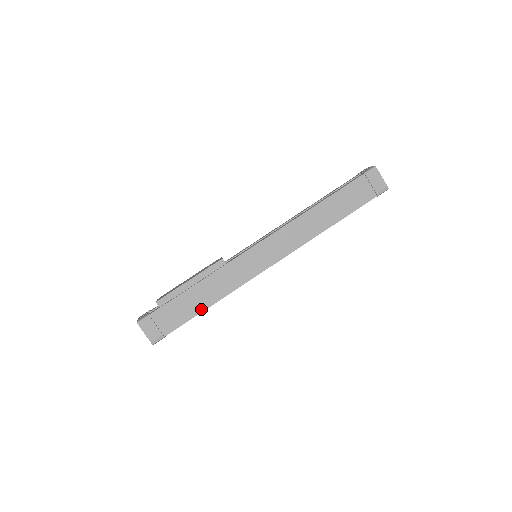
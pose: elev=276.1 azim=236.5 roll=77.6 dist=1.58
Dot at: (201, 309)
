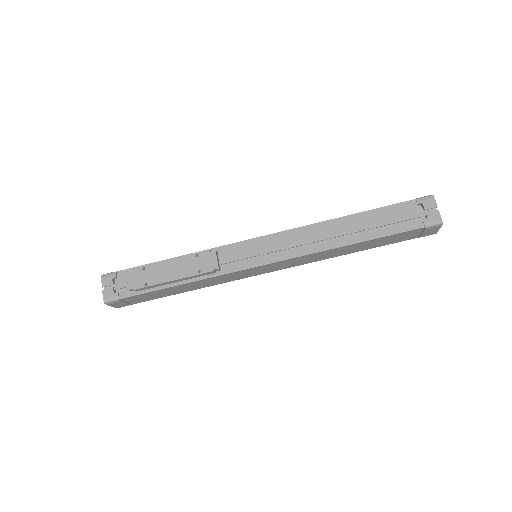
Dot at: (179, 293)
